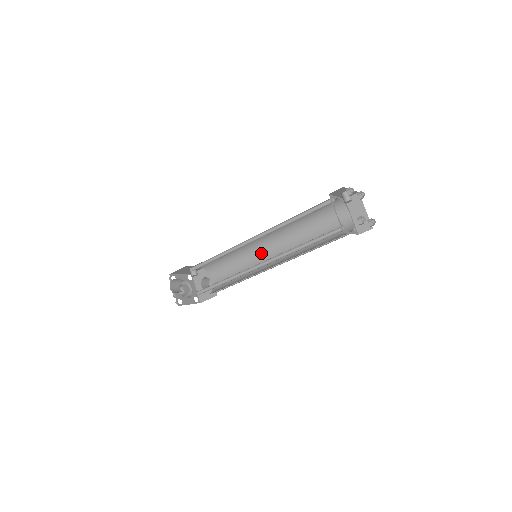
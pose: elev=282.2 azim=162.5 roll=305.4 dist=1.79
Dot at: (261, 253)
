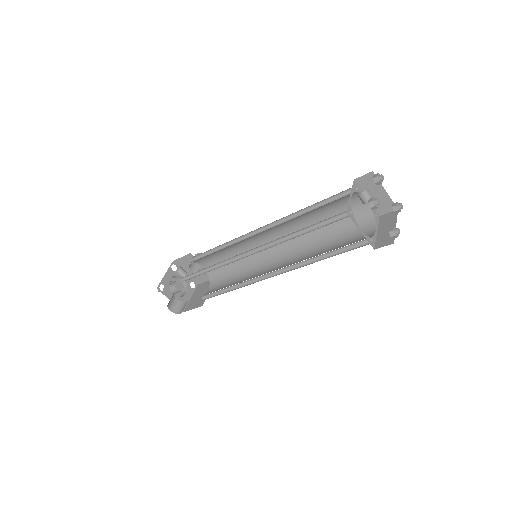
Dot at: (256, 241)
